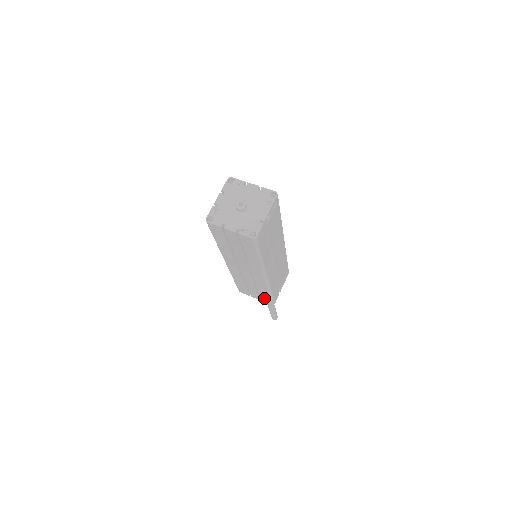
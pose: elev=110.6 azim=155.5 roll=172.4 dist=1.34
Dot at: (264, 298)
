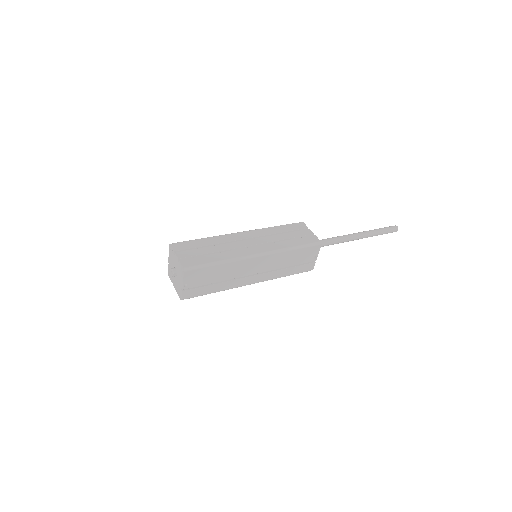
Dot at: occluded
